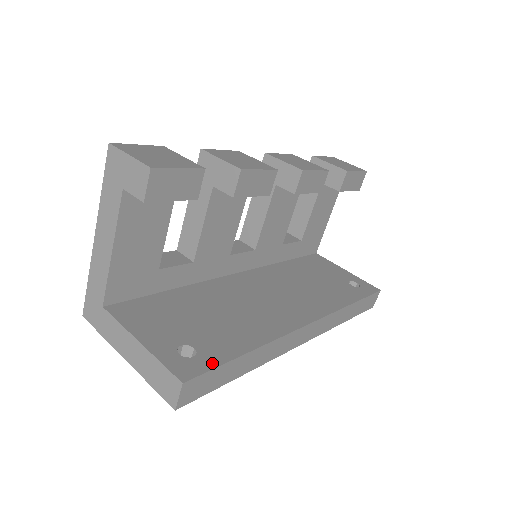
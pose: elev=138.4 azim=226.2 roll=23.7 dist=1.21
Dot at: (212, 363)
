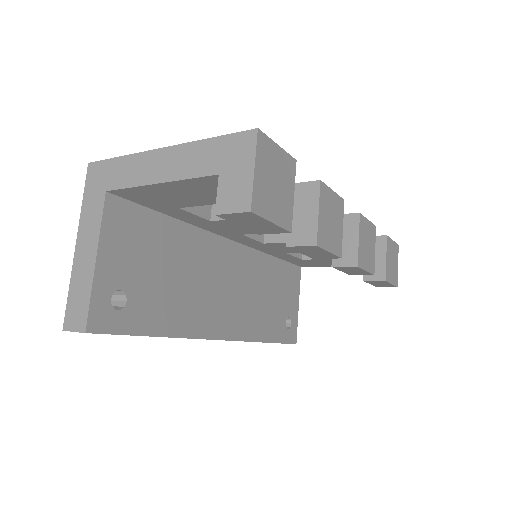
Dot at: (124, 328)
